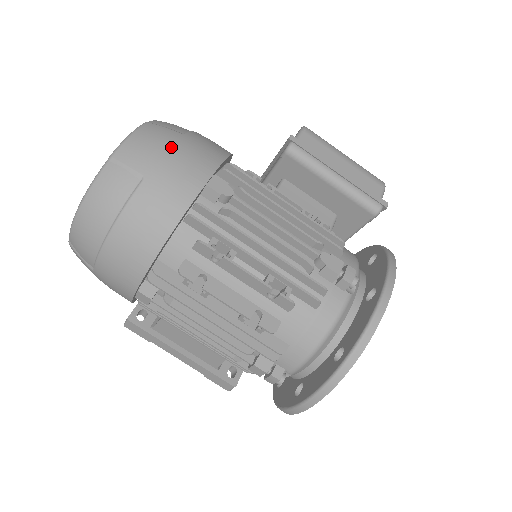
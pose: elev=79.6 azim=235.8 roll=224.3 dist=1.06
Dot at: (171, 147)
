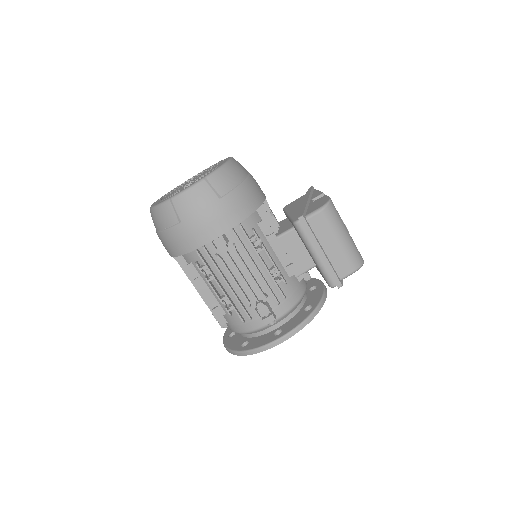
Dot at: (204, 210)
